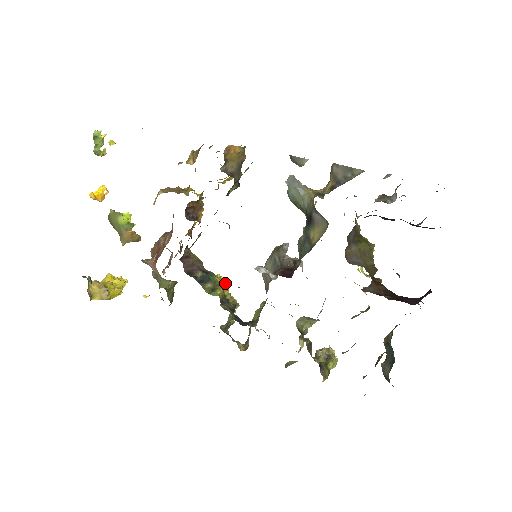
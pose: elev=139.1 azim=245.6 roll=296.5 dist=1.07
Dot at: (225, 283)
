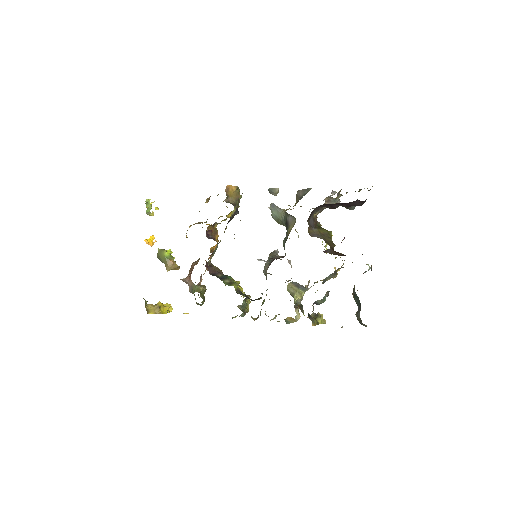
Dot at: (239, 283)
